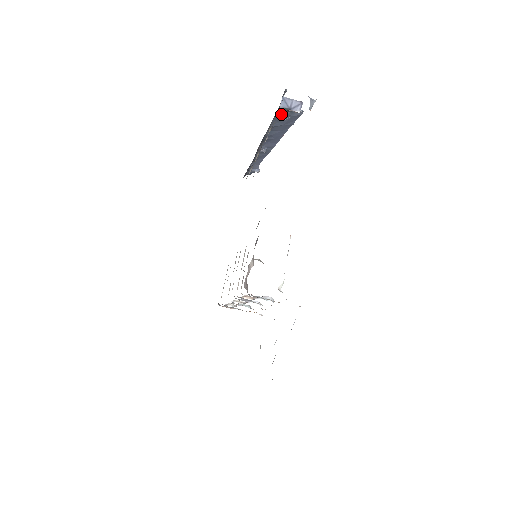
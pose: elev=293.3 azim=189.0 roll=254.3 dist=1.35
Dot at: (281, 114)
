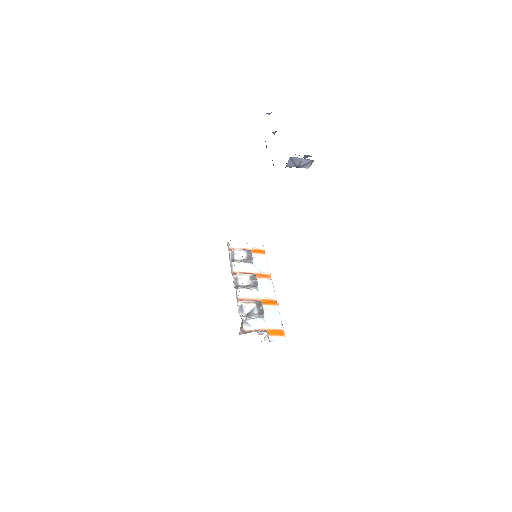
Dot at: occluded
